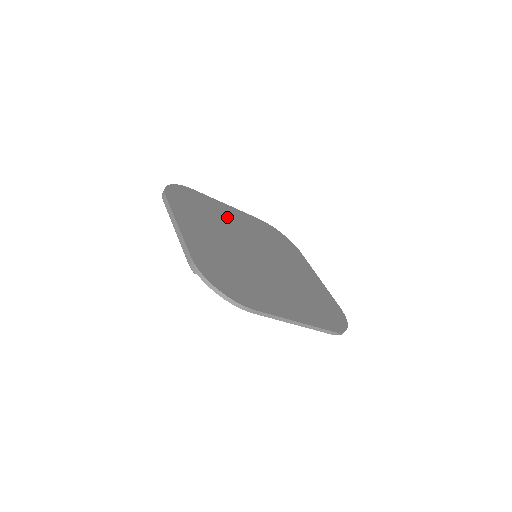
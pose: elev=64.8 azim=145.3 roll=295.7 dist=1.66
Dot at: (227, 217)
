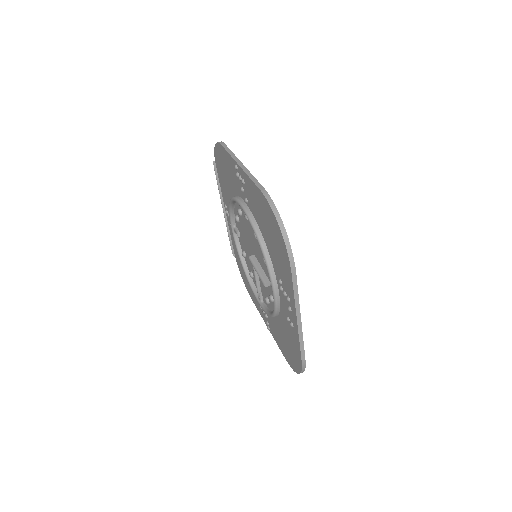
Dot at: occluded
